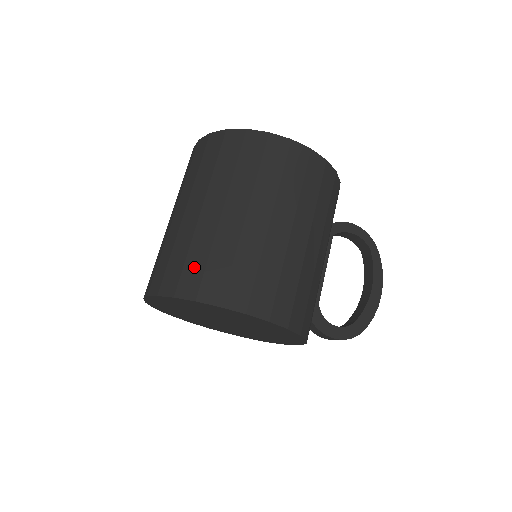
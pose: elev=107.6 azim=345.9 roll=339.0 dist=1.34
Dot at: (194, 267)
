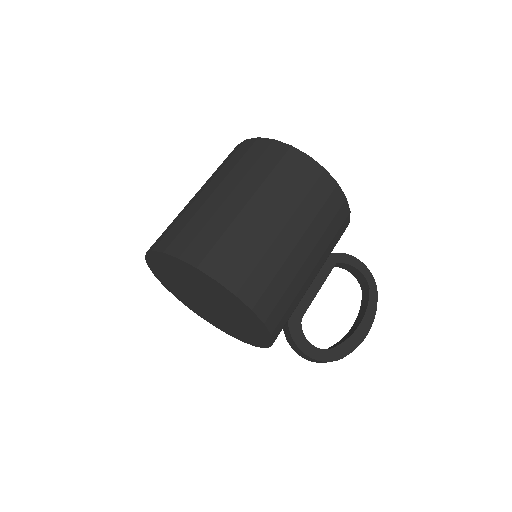
Dot at: (189, 233)
